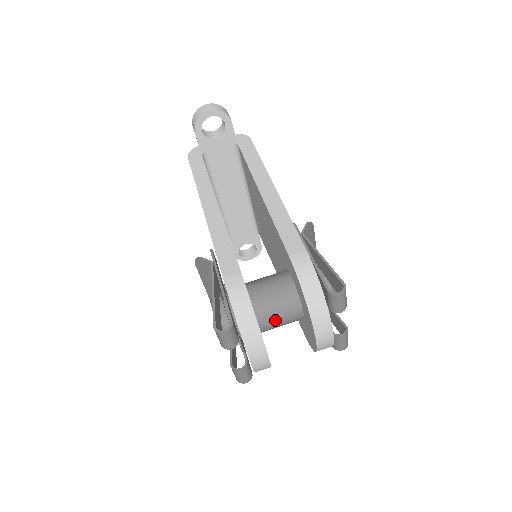
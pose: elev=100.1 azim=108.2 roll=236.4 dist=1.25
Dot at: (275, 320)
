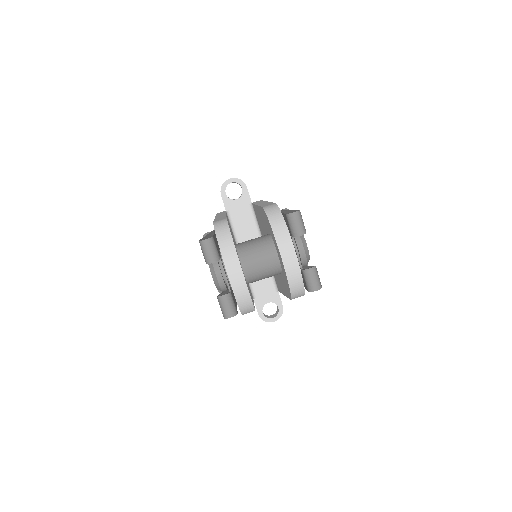
Dot at: (255, 260)
